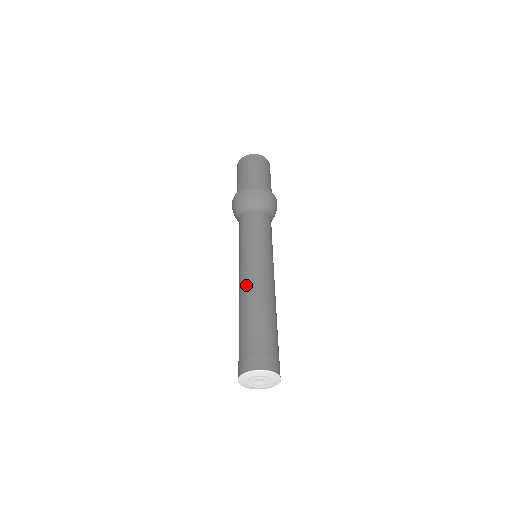
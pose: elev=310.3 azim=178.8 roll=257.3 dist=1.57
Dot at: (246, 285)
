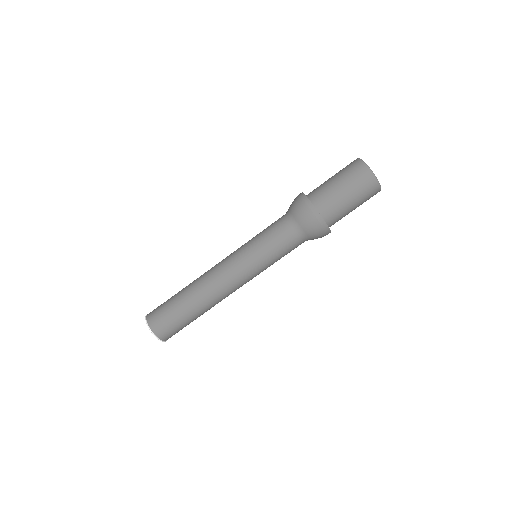
Dot at: (218, 286)
